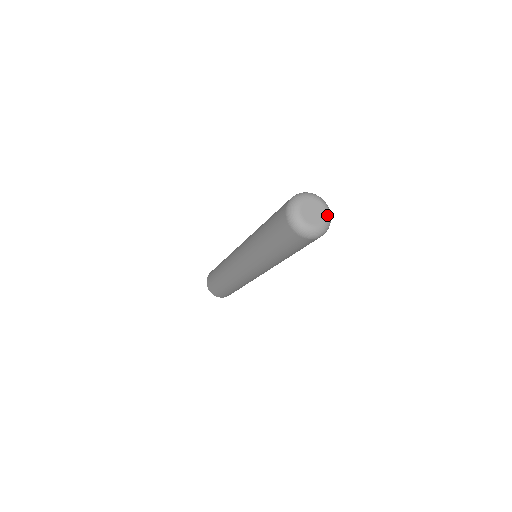
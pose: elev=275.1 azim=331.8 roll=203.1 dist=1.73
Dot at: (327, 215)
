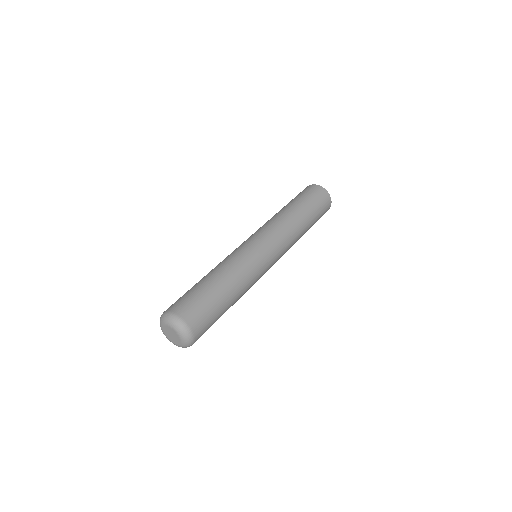
Dot at: (182, 345)
